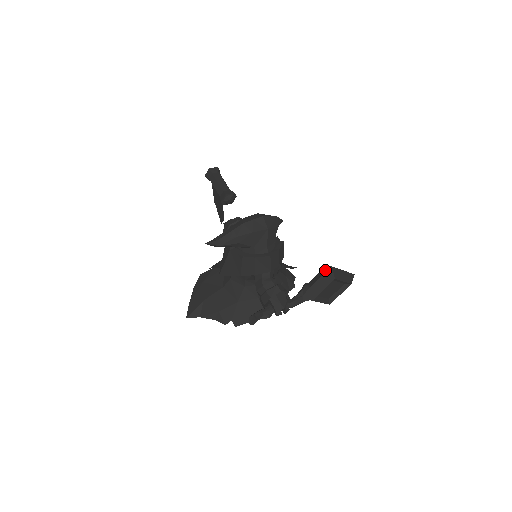
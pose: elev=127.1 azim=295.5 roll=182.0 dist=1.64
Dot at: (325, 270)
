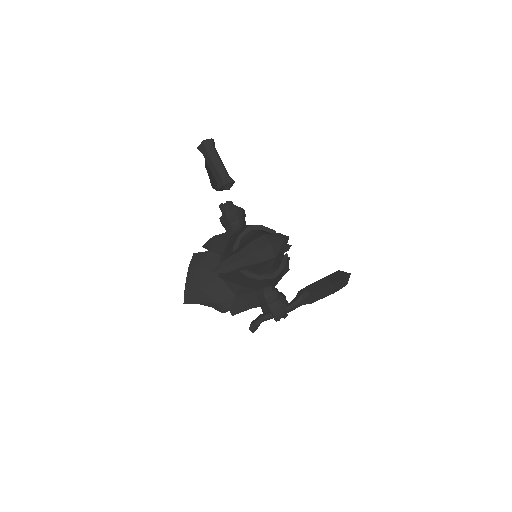
Dot at: (326, 285)
